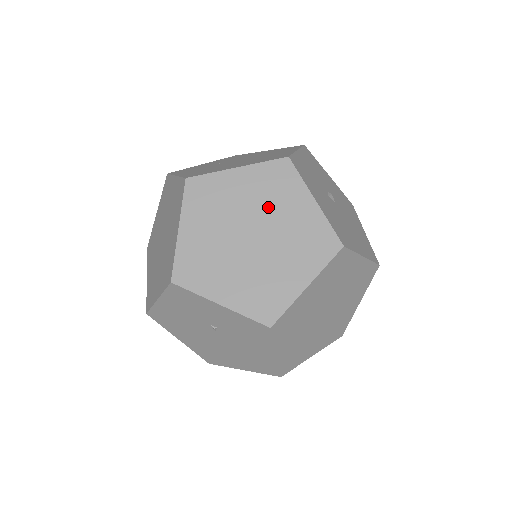
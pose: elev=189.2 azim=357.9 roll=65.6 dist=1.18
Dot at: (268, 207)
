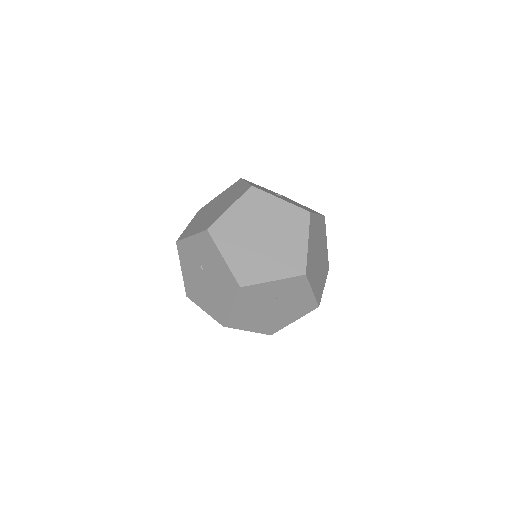
Dot at: (226, 196)
